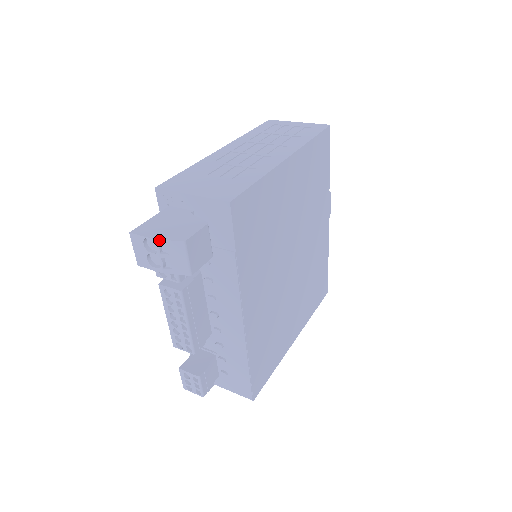
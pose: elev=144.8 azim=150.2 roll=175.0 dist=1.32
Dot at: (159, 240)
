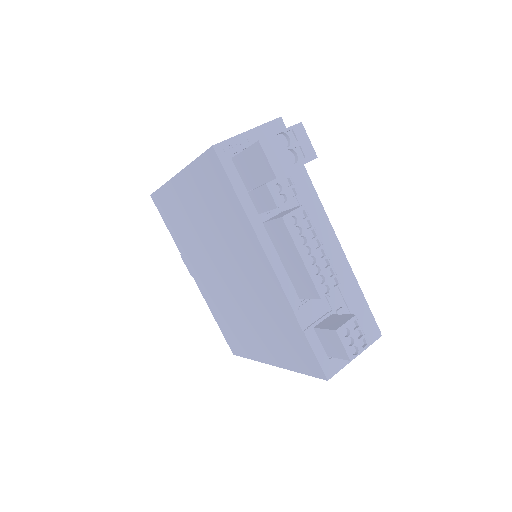
Dot at: (287, 128)
